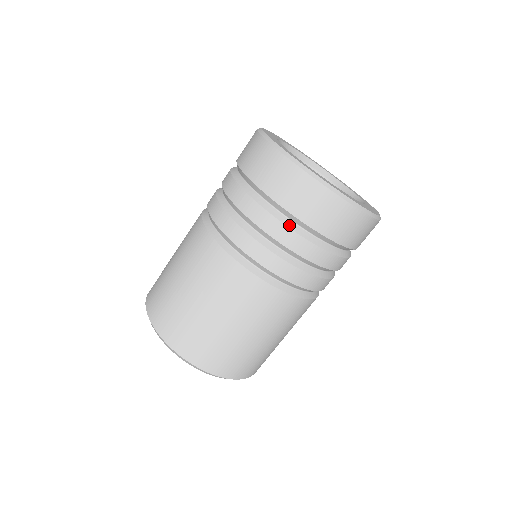
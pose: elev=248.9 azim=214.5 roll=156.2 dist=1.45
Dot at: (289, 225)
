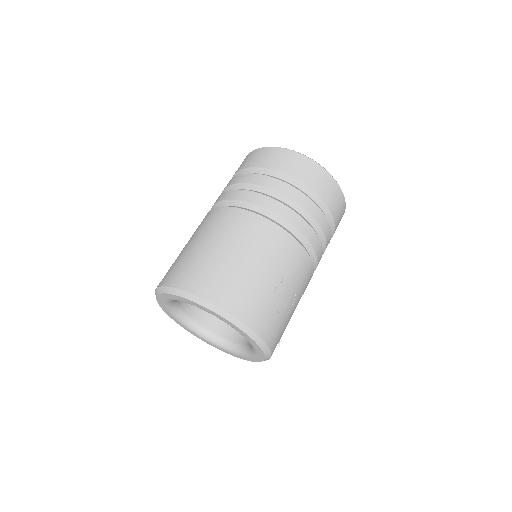
Dot at: occluded
